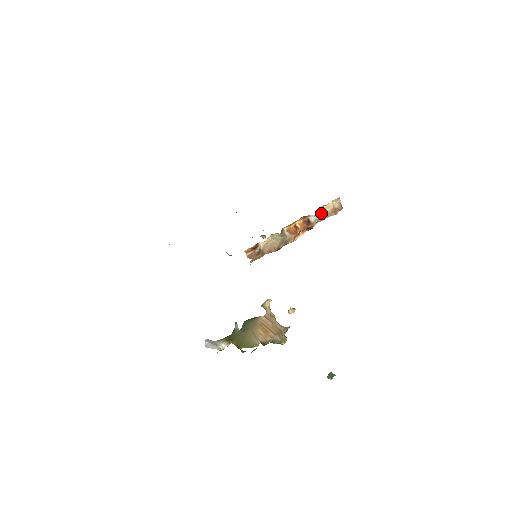
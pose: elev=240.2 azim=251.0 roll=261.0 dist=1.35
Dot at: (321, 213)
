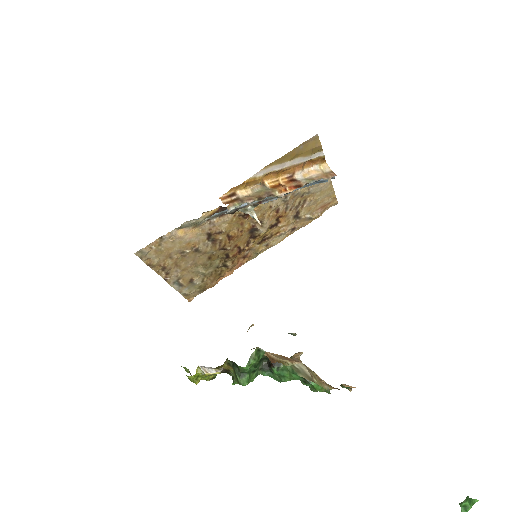
Dot at: (309, 176)
